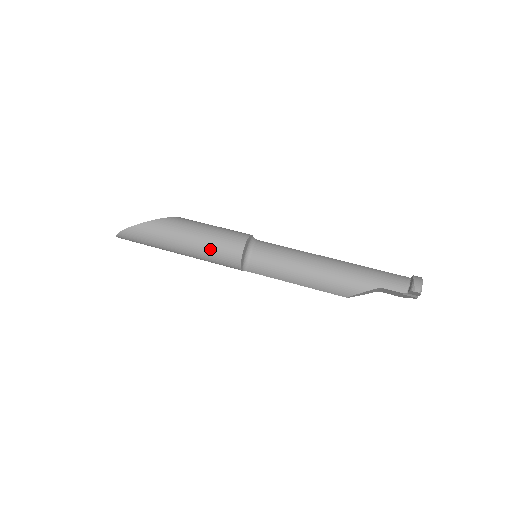
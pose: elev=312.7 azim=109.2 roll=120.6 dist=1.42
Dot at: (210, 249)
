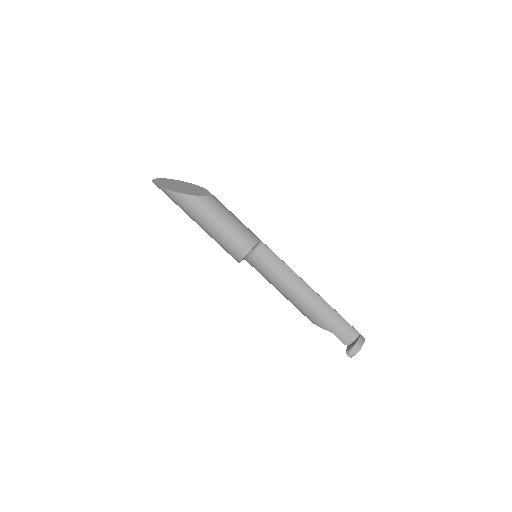
Dot at: (219, 242)
